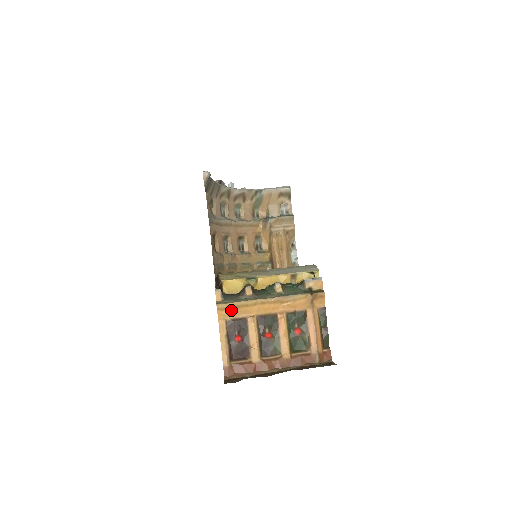
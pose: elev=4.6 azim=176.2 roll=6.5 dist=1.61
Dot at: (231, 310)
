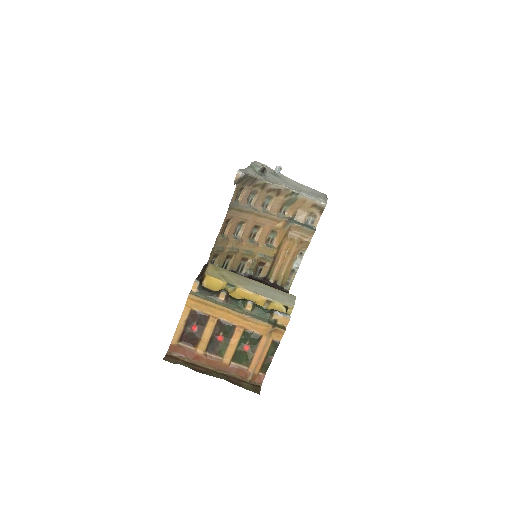
Dot at: (199, 304)
